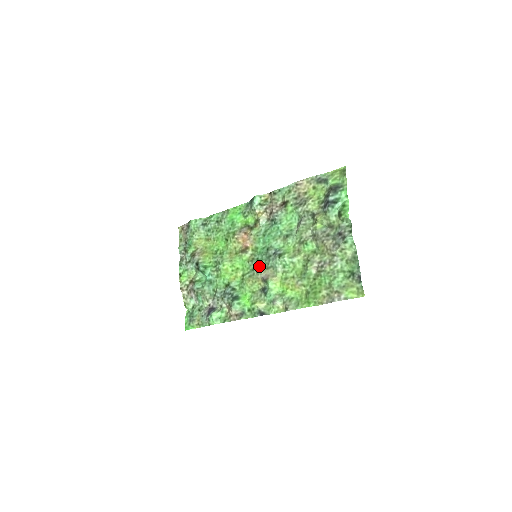
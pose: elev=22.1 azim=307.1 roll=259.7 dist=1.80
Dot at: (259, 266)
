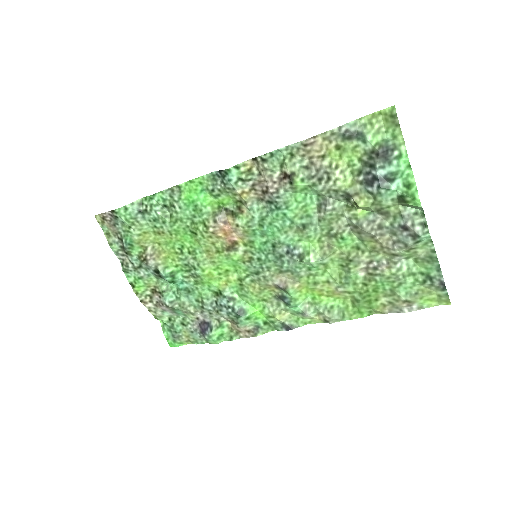
Dot at: (265, 269)
